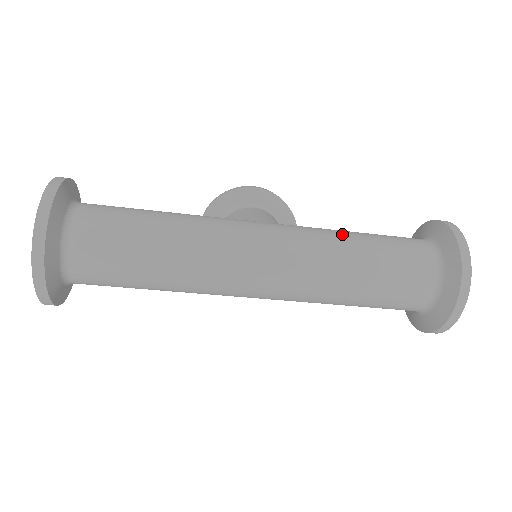
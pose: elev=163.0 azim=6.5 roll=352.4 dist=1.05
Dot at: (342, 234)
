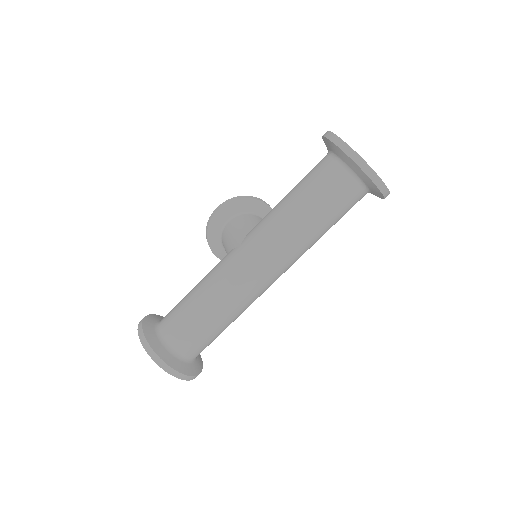
Dot at: (283, 209)
